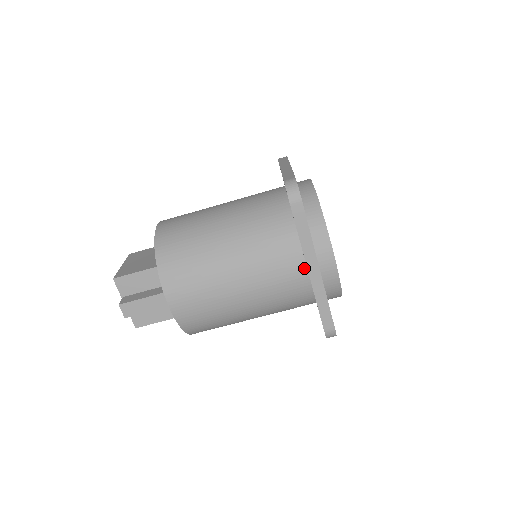
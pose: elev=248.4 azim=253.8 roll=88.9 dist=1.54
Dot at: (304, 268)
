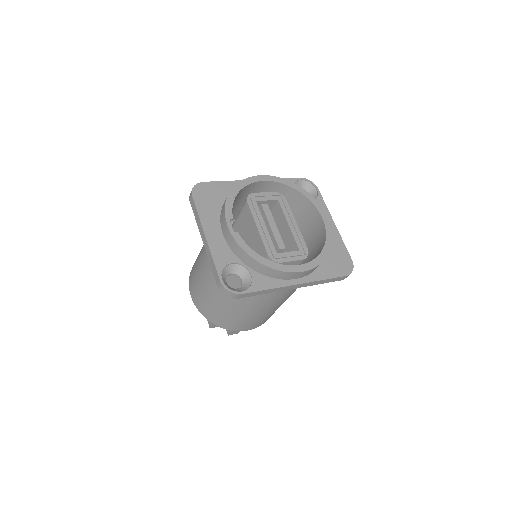
Dot at: occluded
